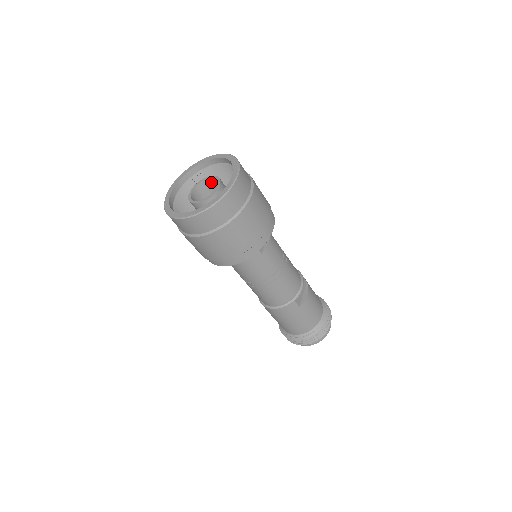
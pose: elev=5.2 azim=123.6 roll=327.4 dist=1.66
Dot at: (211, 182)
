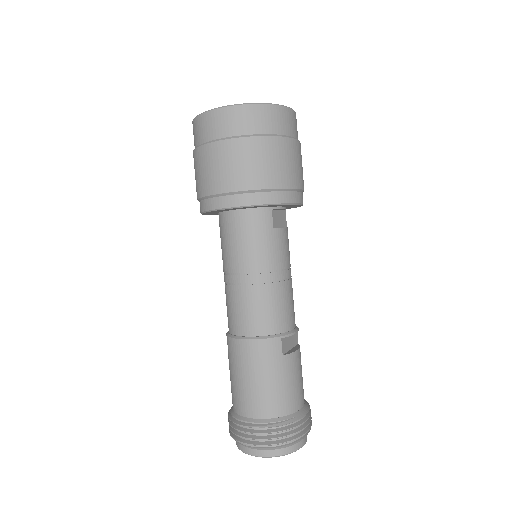
Dot at: occluded
